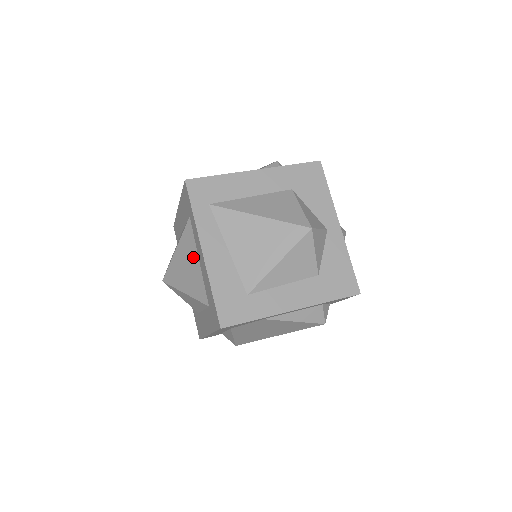
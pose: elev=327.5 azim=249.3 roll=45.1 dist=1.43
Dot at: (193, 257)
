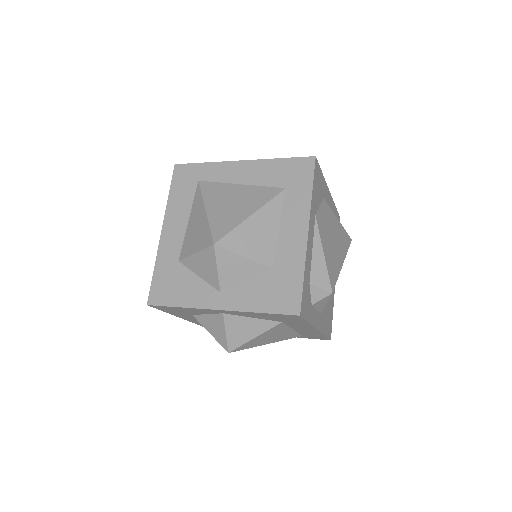
Dot at: (231, 189)
